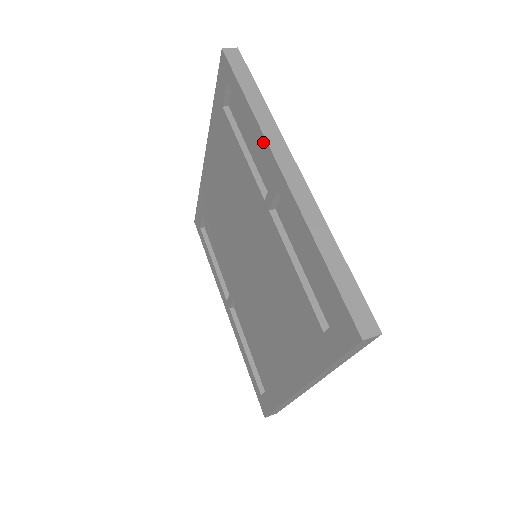
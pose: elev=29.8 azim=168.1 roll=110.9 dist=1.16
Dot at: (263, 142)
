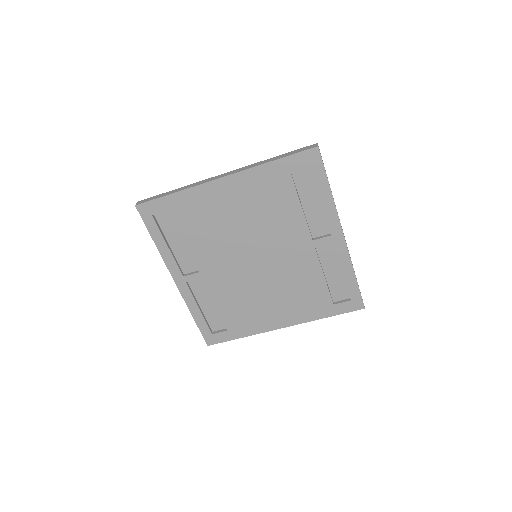
Dot at: (335, 216)
